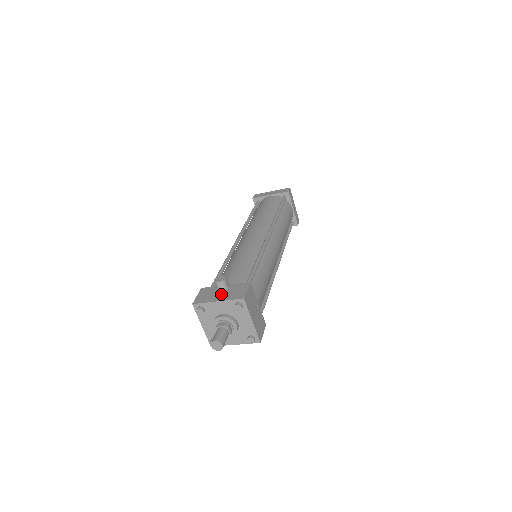
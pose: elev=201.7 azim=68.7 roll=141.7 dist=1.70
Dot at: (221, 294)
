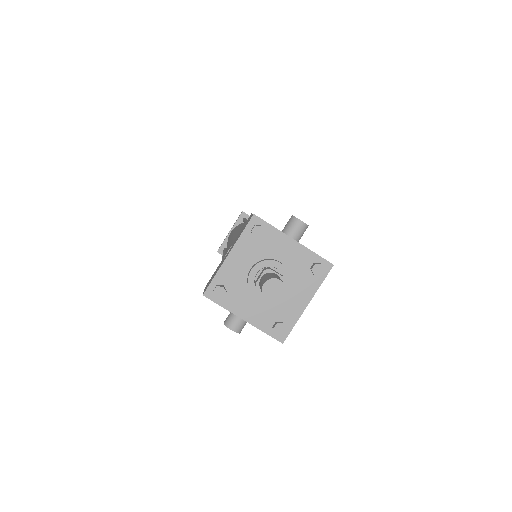
Dot at: (293, 238)
